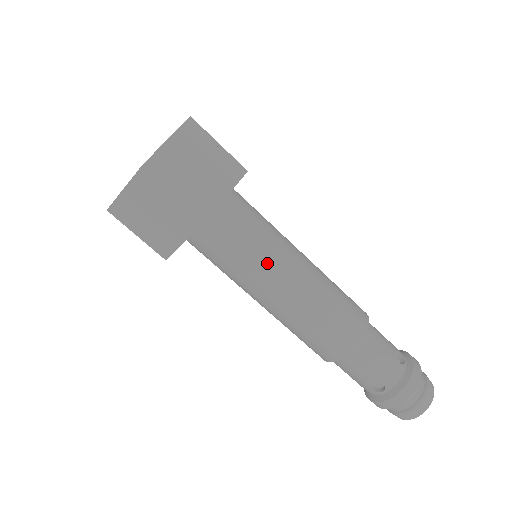
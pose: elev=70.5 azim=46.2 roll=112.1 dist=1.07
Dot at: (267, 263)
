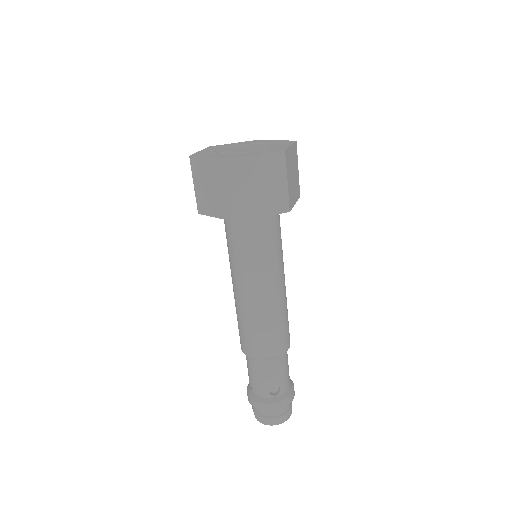
Dot at: (279, 263)
